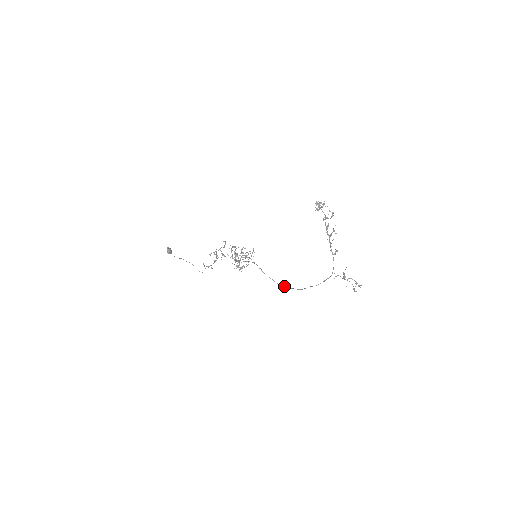
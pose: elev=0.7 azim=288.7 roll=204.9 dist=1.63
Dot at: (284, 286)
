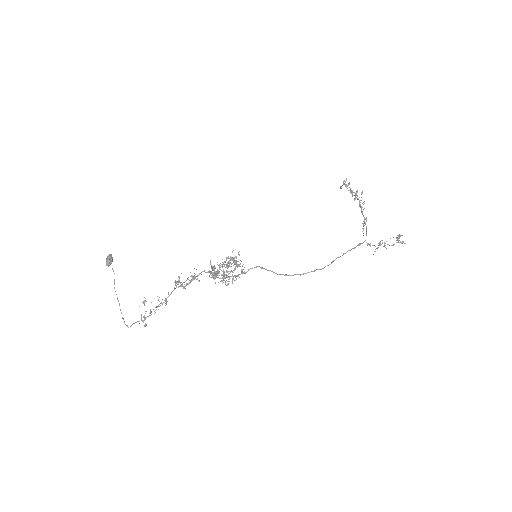
Dot at: (298, 274)
